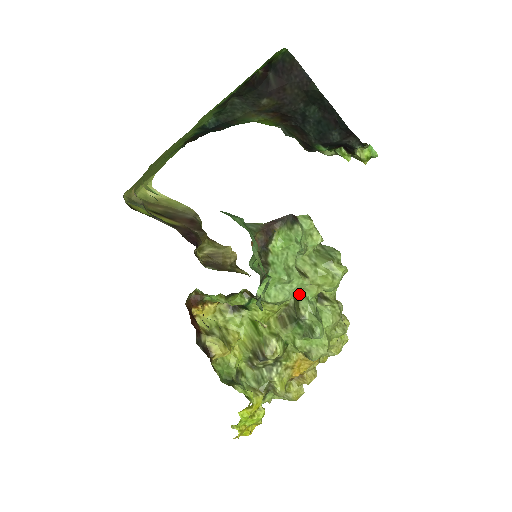
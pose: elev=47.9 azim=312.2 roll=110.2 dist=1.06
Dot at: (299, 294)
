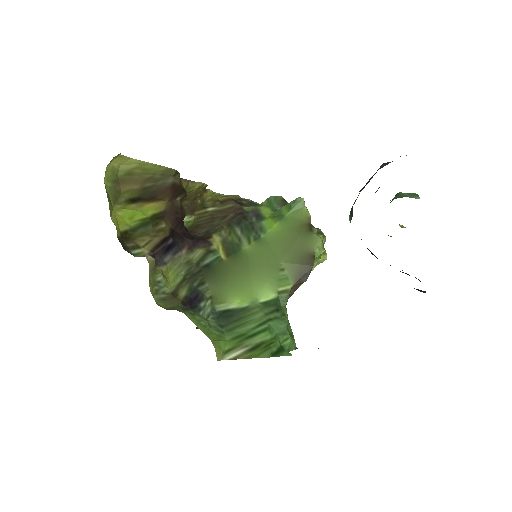
Dot at: occluded
